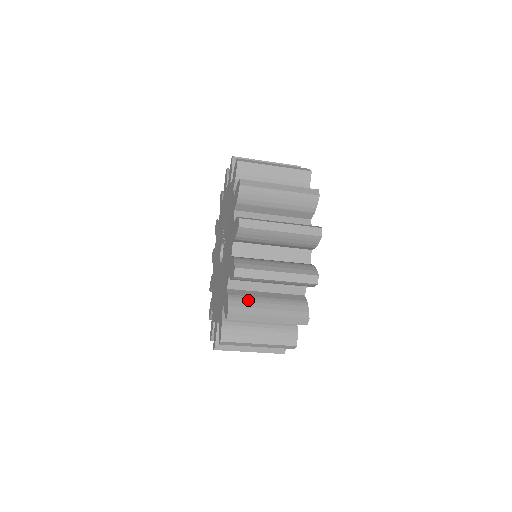
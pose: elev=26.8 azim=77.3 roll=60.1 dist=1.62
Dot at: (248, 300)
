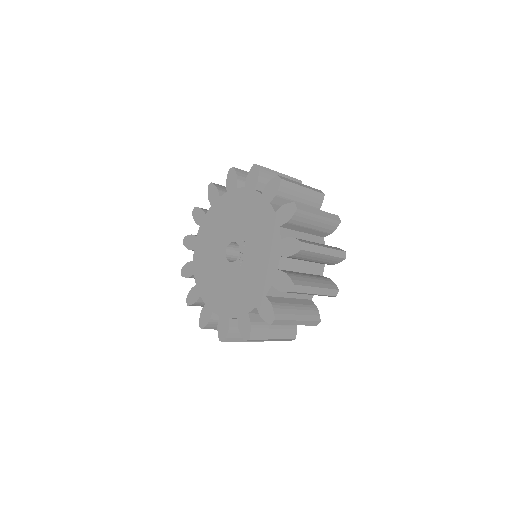
Dot at: occluded
